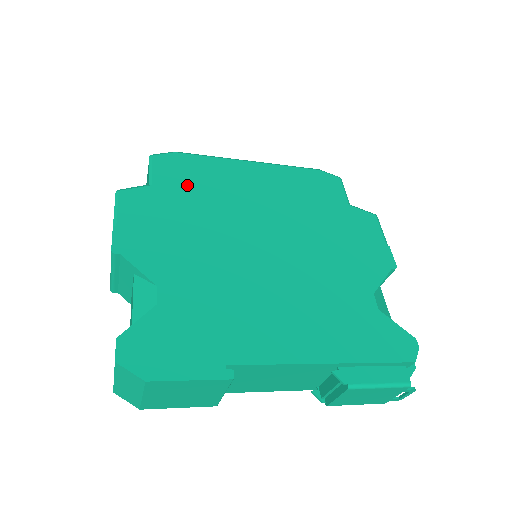
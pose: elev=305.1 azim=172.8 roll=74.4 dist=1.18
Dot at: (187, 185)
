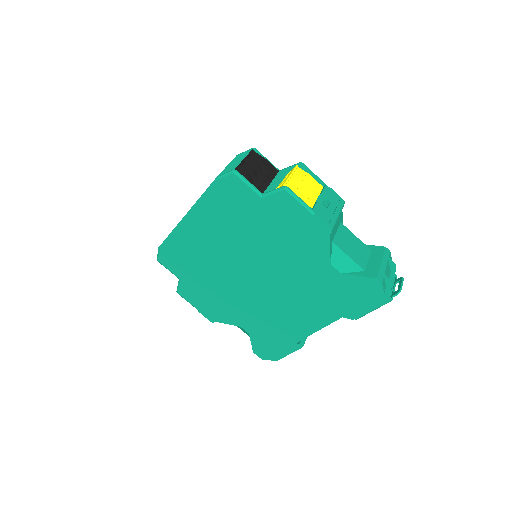
Dot at: (188, 267)
